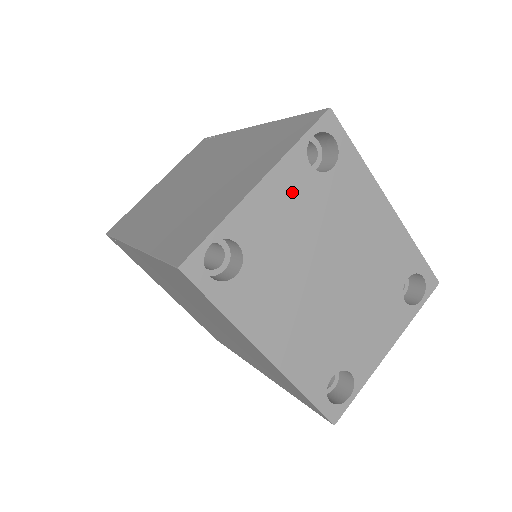
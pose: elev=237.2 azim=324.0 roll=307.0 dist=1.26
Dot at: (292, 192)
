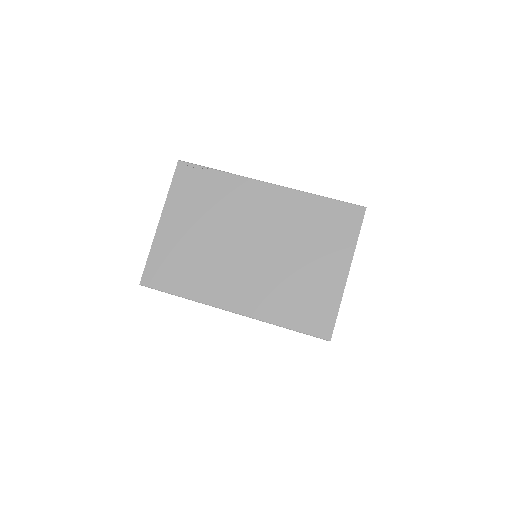
Dot at: occluded
